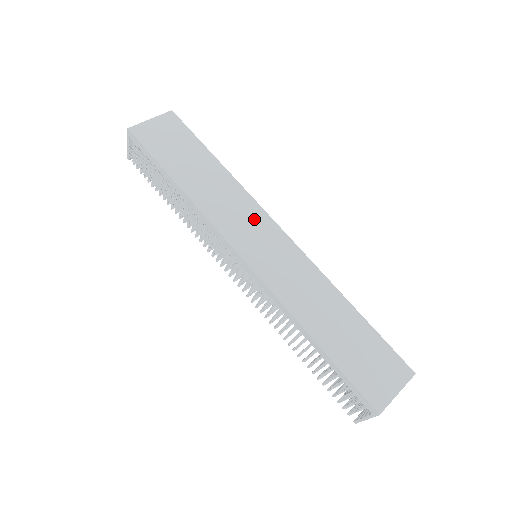
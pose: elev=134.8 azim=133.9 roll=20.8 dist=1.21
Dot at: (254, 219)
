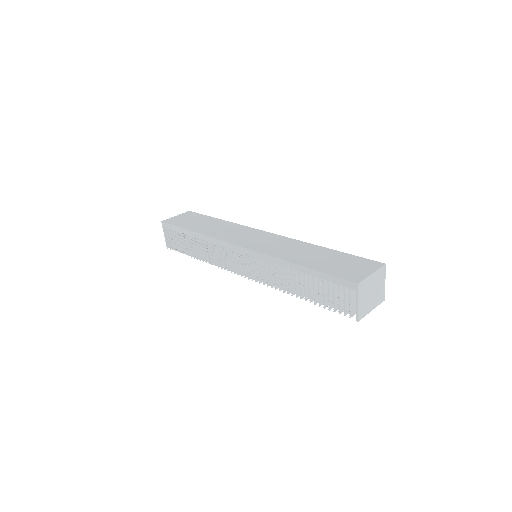
Dot at: (247, 232)
